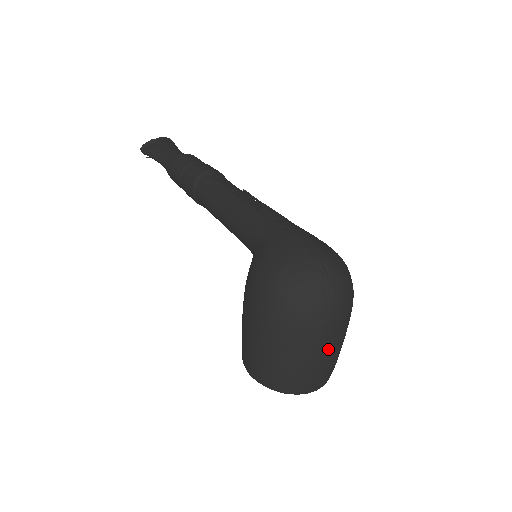
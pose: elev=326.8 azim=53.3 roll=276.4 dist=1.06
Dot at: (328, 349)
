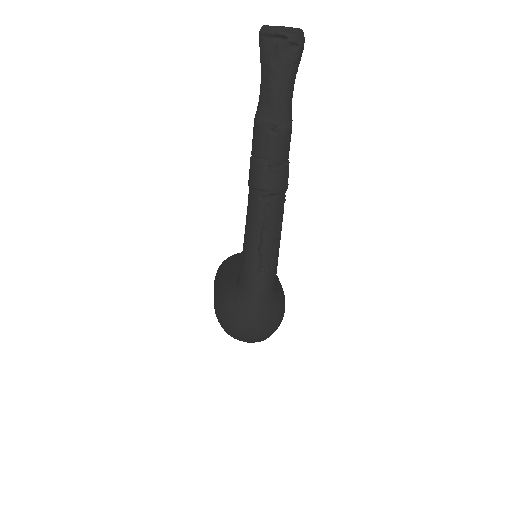
Dot at: occluded
